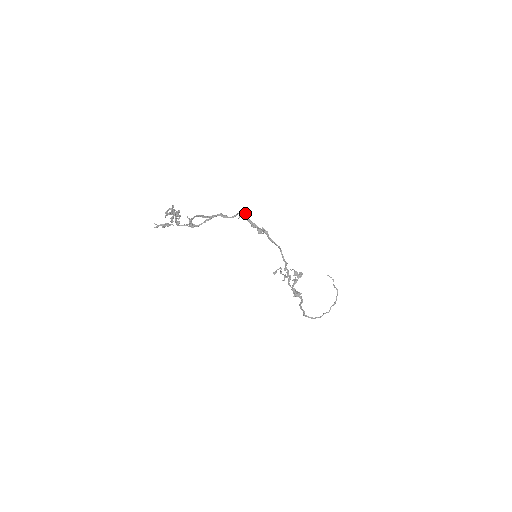
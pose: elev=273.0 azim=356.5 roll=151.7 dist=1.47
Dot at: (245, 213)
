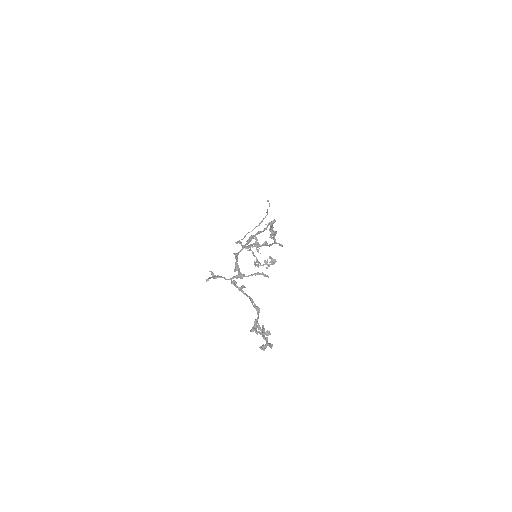
Dot at: (273, 221)
